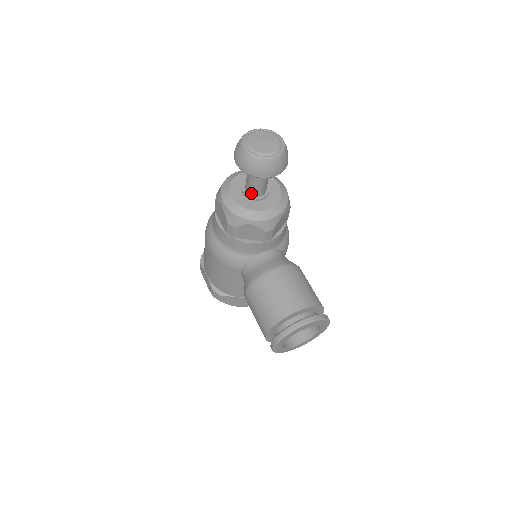
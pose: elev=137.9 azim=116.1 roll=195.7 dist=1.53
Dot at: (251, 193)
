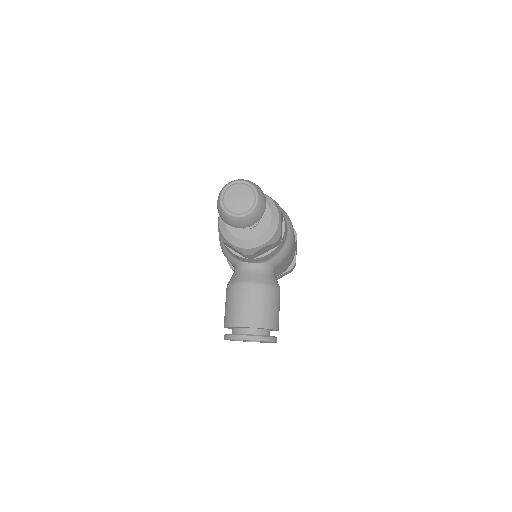
Dot at: occluded
